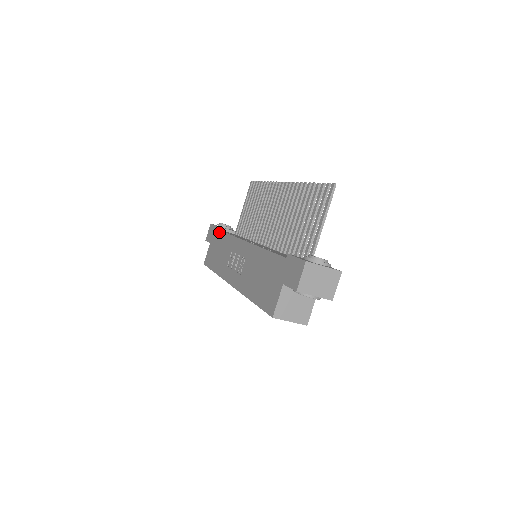
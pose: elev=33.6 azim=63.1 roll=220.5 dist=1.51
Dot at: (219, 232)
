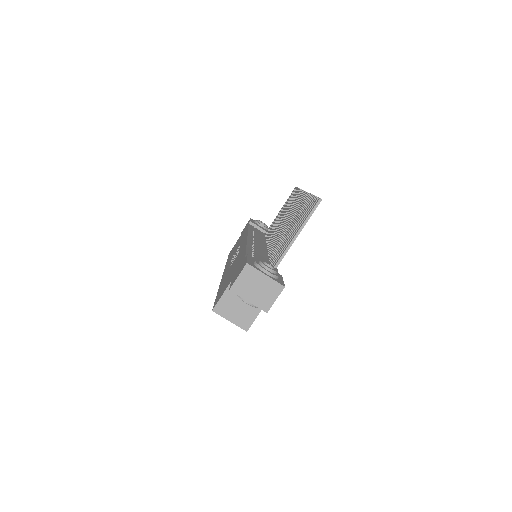
Dot at: (247, 227)
